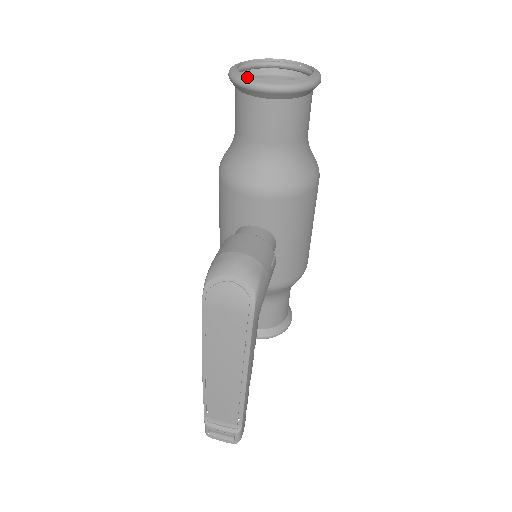
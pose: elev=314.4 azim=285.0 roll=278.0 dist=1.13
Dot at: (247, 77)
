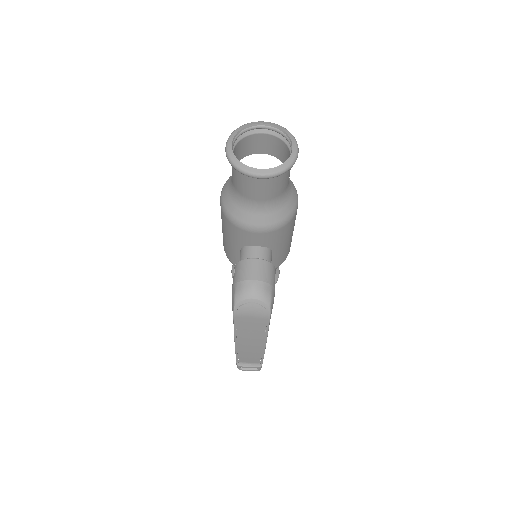
Dot at: (245, 167)
